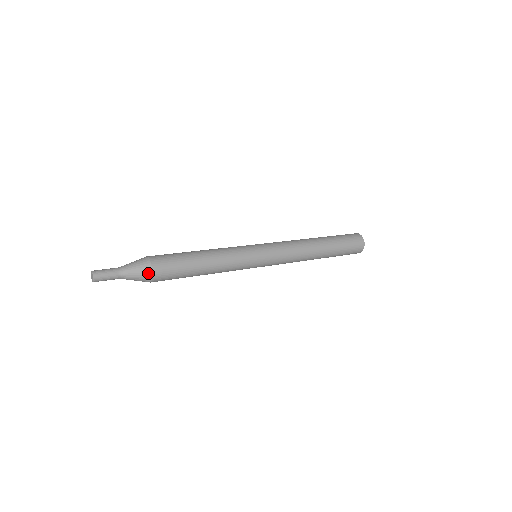
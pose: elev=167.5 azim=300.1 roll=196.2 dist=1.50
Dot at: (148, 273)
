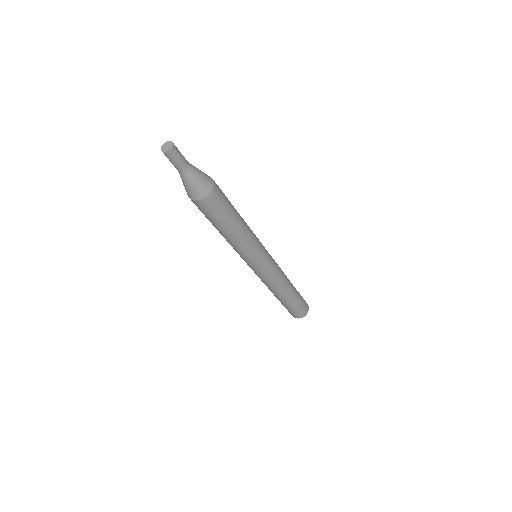
Dot at: (207, 175)
